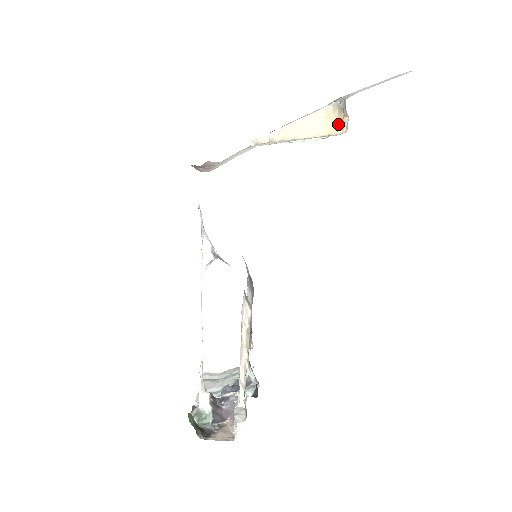
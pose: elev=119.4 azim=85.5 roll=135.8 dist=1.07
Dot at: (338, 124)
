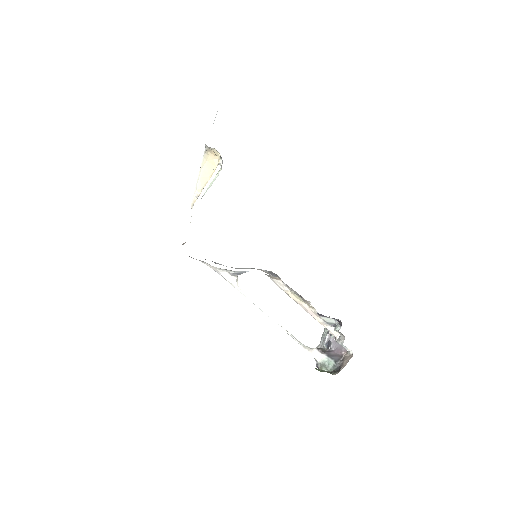
Dot at: (216, 157)
